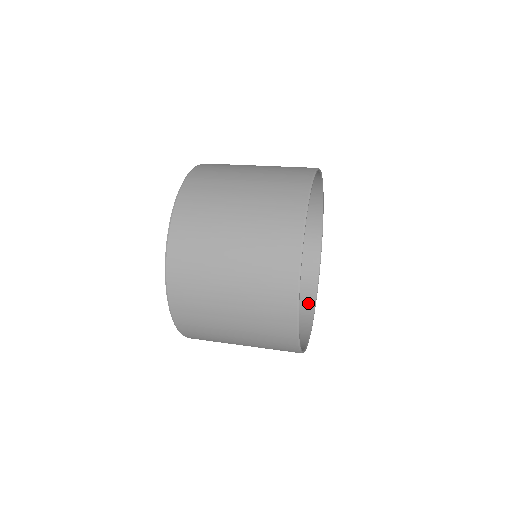
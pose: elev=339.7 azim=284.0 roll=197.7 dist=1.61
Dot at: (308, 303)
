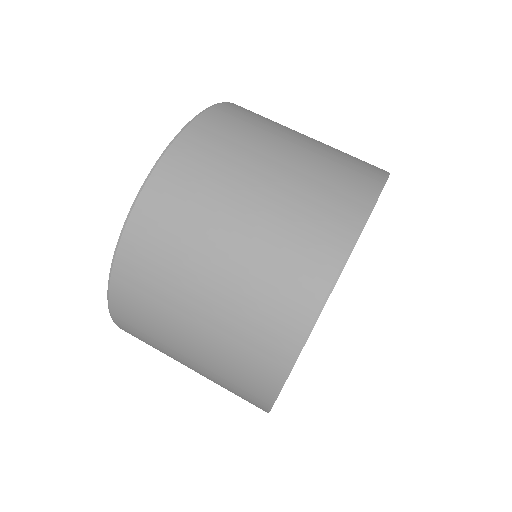
Dot at: occluded
